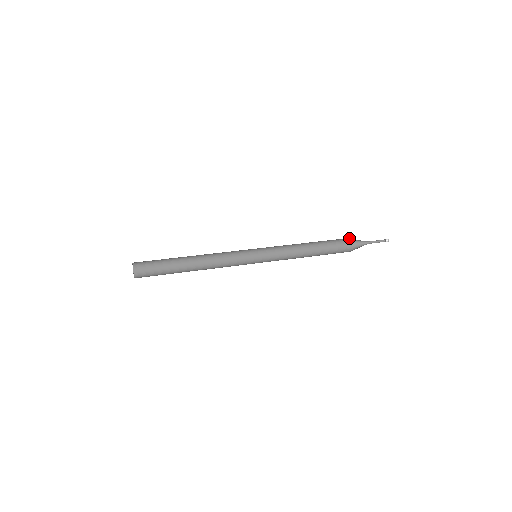
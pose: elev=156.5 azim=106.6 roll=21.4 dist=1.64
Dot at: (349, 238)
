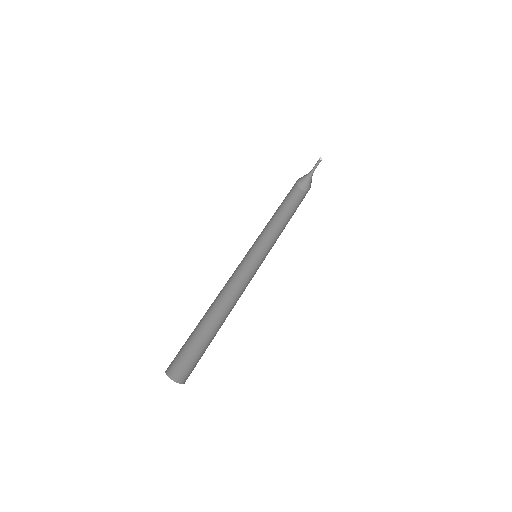
Dot at: occluded
